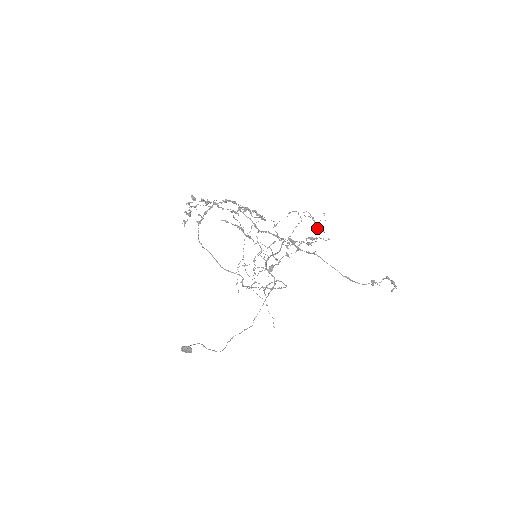
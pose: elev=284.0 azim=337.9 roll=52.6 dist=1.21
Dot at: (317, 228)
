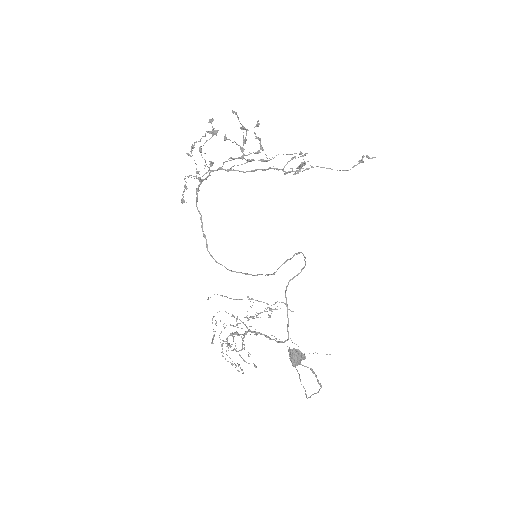
Dot at: (249, 326)
